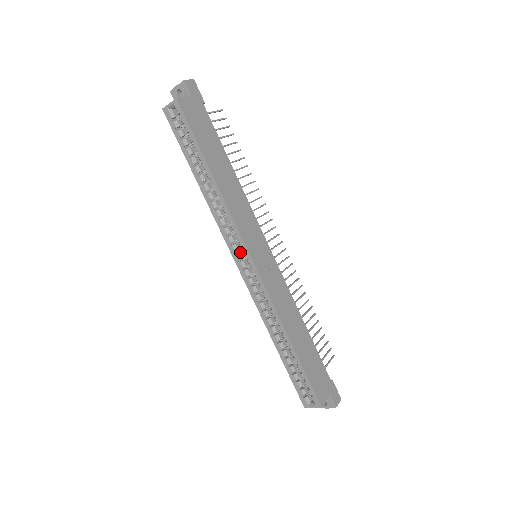
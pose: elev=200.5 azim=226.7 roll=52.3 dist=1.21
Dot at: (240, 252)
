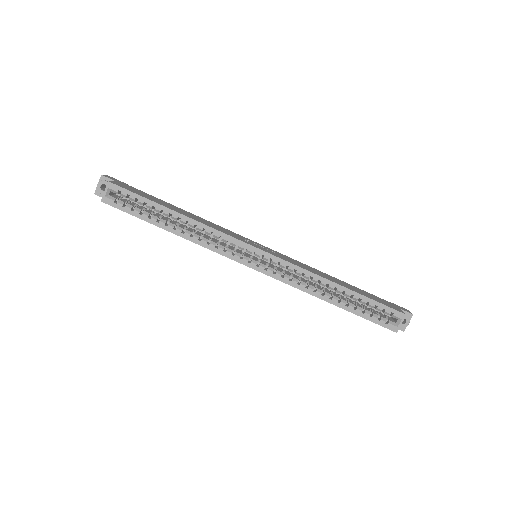
Dot at: (244, 256)
